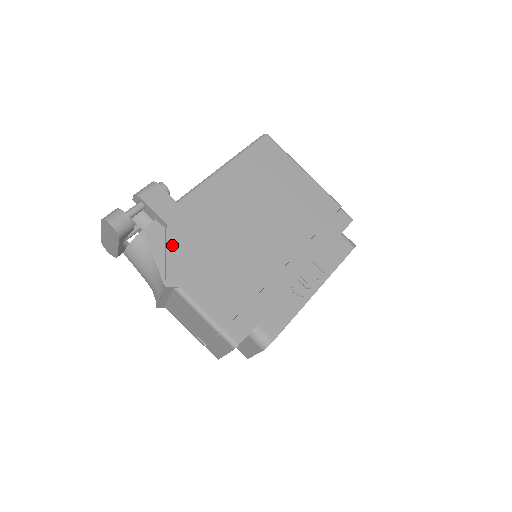
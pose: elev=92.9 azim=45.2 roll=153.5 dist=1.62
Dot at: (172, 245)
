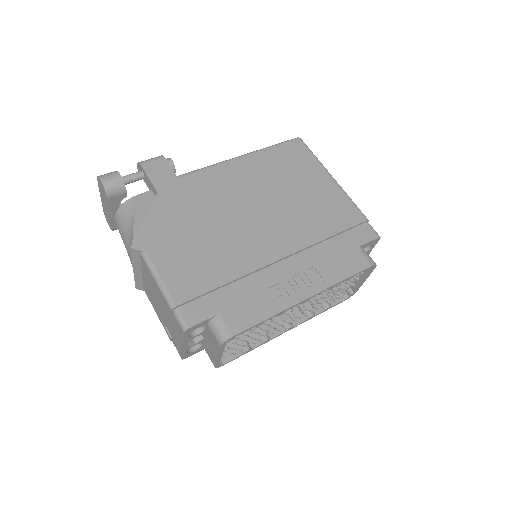
Dot at: (155, 212)
